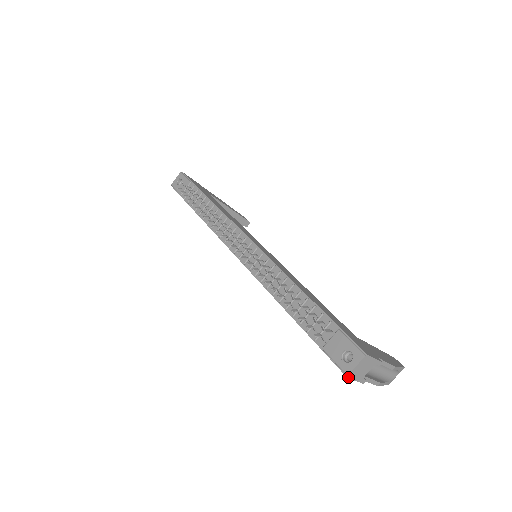
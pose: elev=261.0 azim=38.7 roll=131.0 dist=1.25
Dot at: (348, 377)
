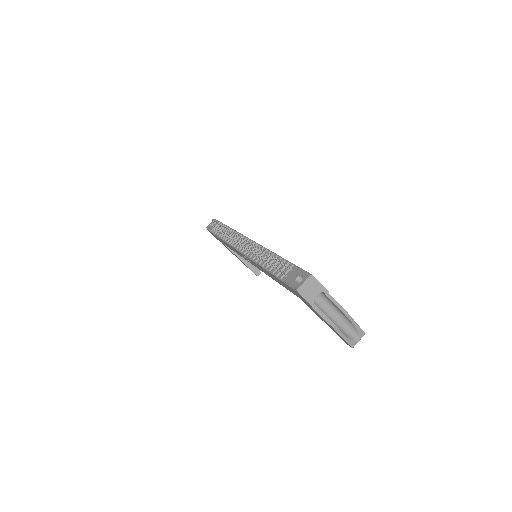
Dot at: (298, 292)
